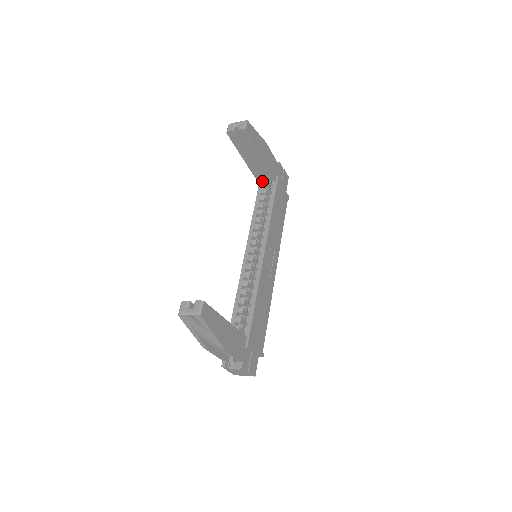
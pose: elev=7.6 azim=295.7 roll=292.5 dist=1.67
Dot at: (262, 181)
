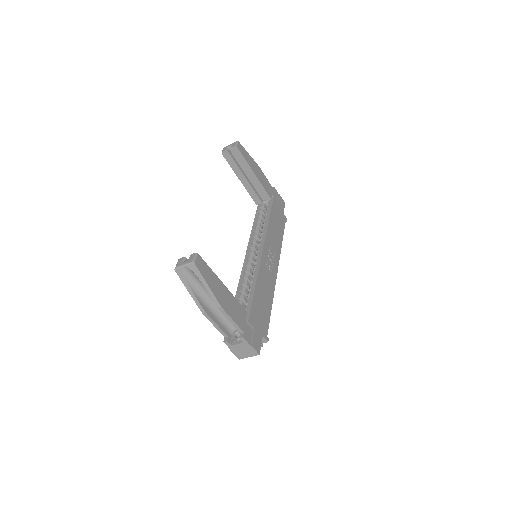
Dot at: (259, 202)
